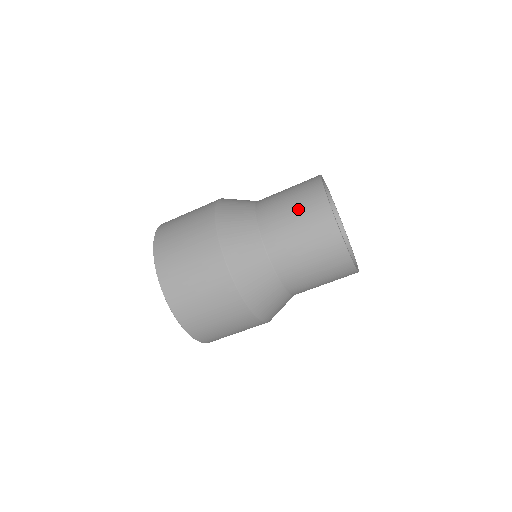
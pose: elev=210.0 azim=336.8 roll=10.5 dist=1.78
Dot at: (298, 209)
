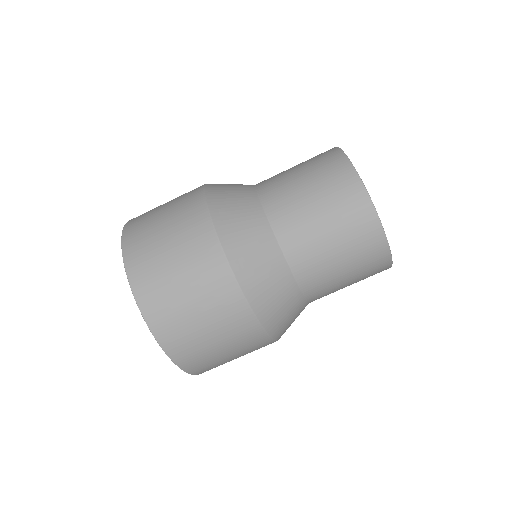
Dot at: (308, 169)
